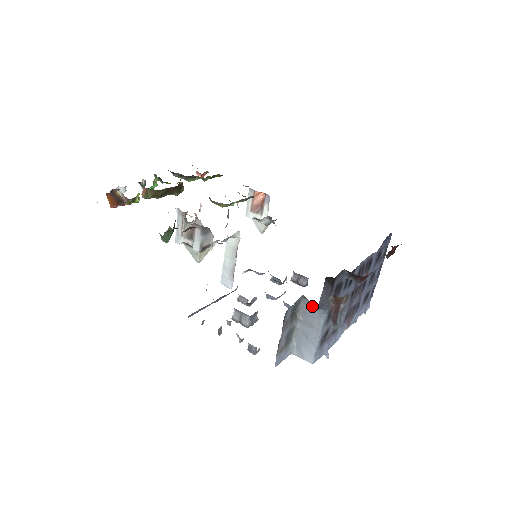
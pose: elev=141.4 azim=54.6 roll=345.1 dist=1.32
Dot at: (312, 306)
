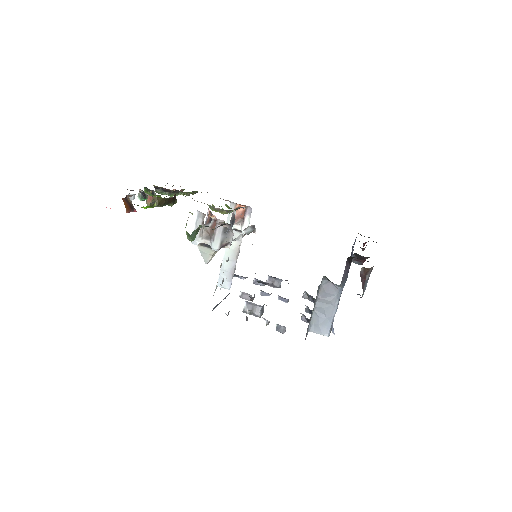
Dot at: (330, 285)
